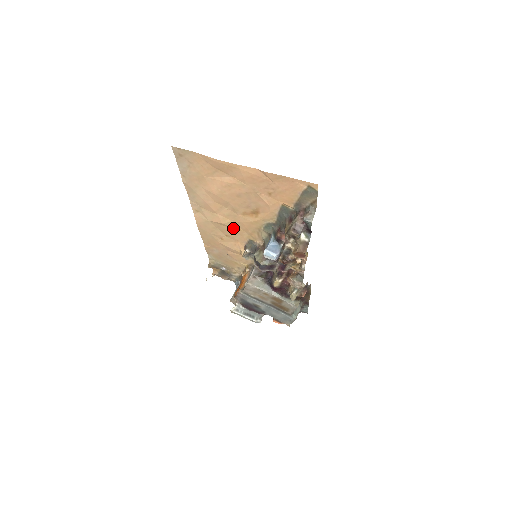
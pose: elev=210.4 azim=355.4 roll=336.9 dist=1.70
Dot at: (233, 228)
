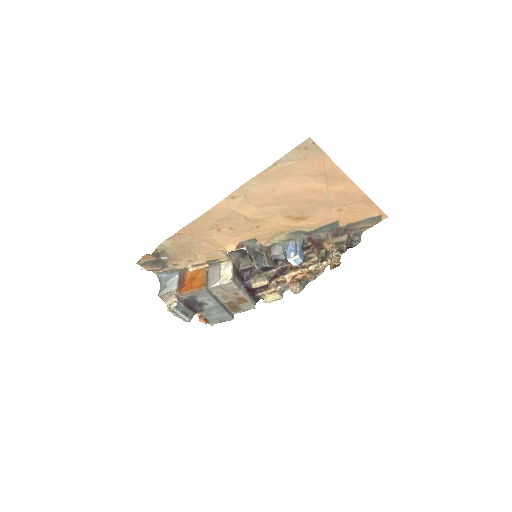
Dot at: (253, 224)
